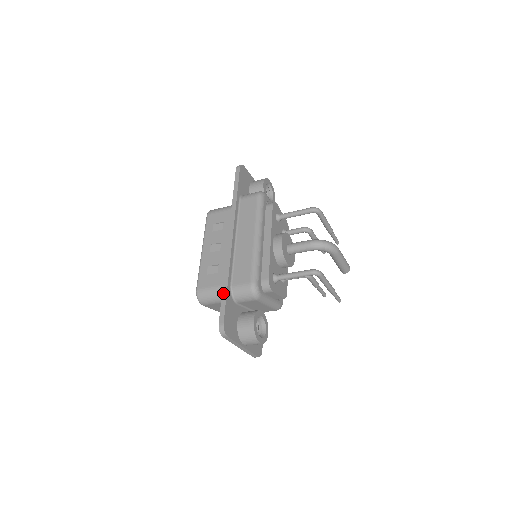
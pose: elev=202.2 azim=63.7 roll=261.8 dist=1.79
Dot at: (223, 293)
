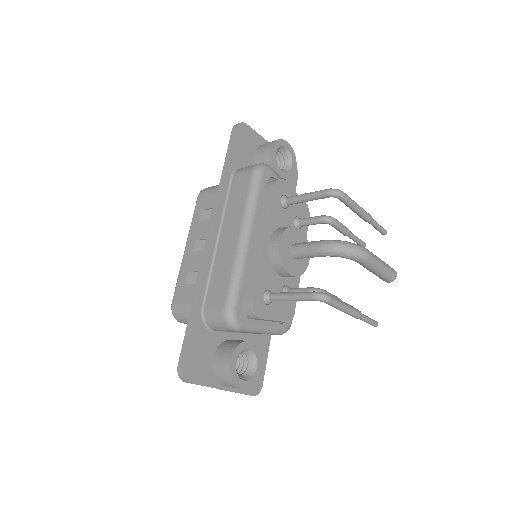
Dot at: (189, 320)
